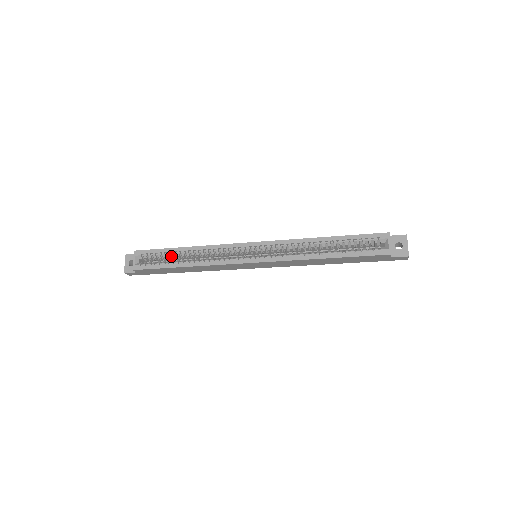
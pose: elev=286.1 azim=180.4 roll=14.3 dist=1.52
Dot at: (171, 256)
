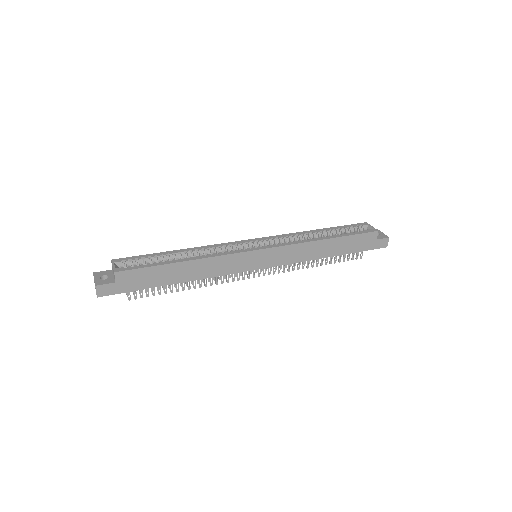
Dot at: occluded
